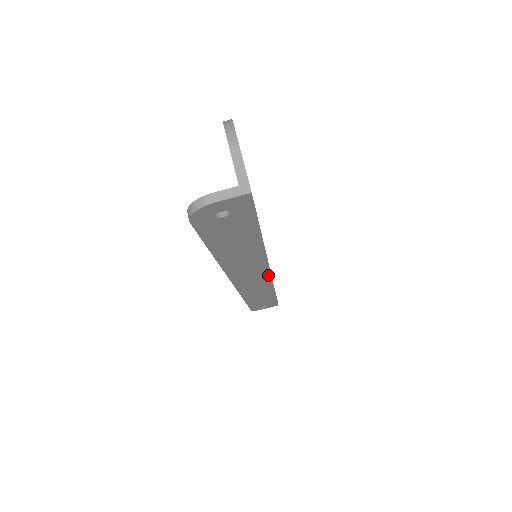
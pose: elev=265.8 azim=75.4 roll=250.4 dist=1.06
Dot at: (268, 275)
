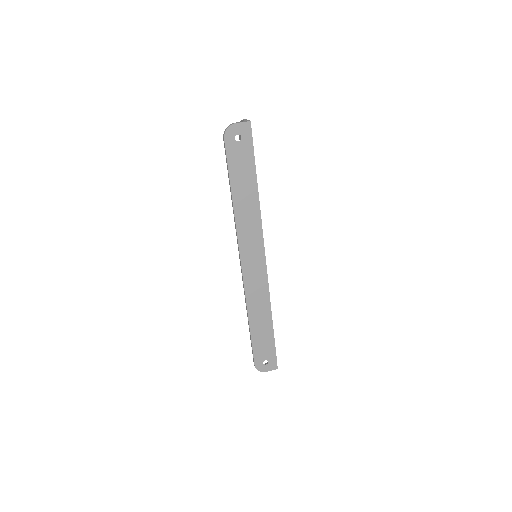
Dot at: (264, 261)
